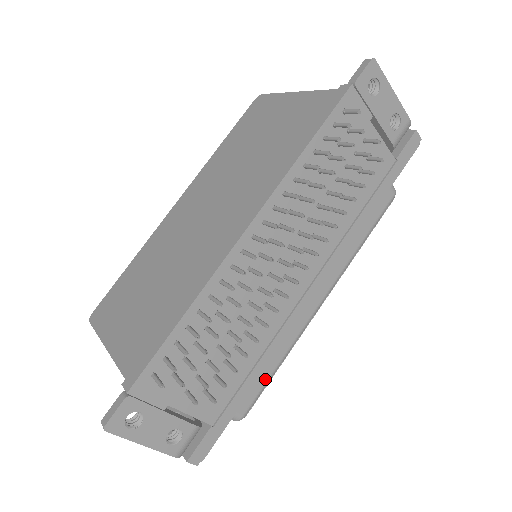
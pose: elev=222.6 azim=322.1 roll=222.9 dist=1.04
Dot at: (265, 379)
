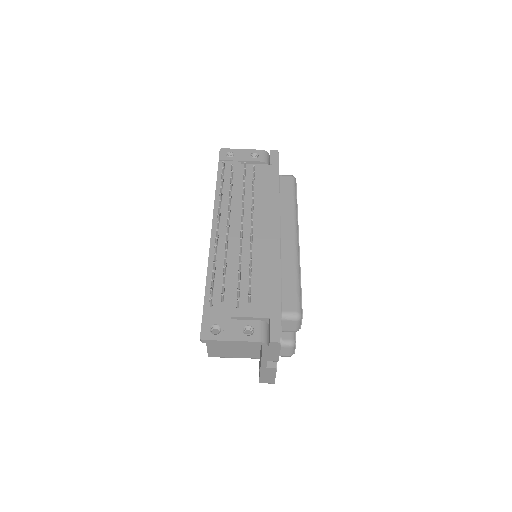
Dot at: (294, 287)
